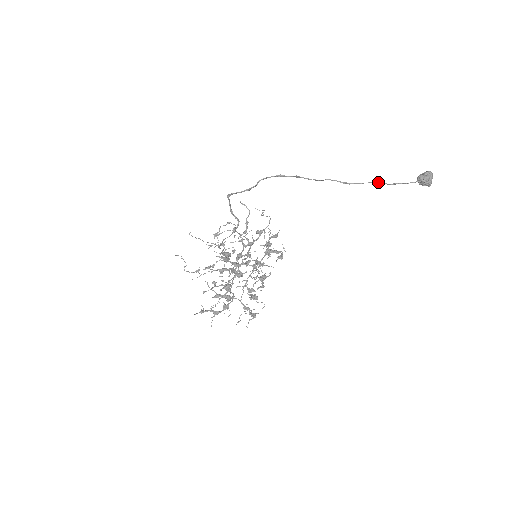
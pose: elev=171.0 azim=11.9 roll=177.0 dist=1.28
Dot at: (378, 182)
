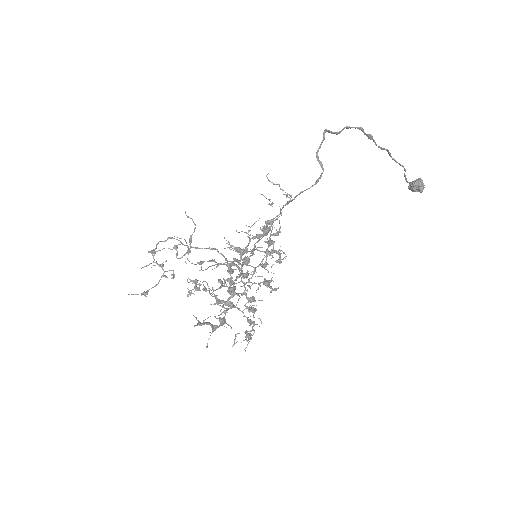
Dot at: occluded
